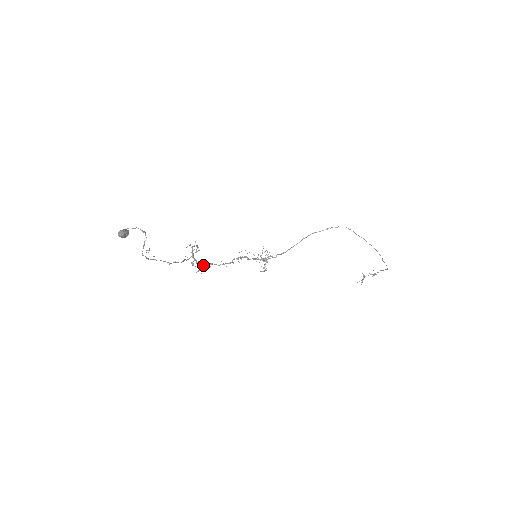
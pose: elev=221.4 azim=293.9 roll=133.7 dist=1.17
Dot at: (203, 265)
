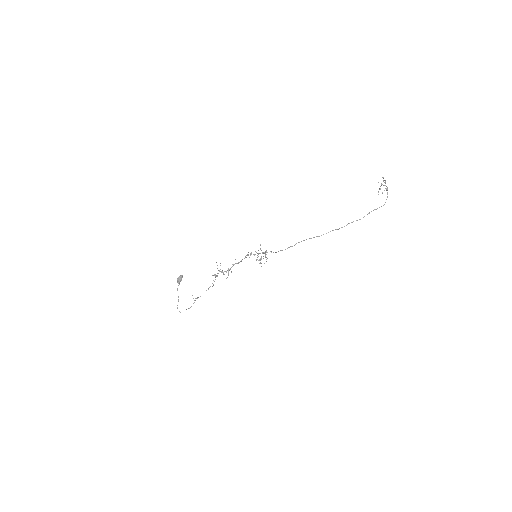
Dot at: (229, 269)
